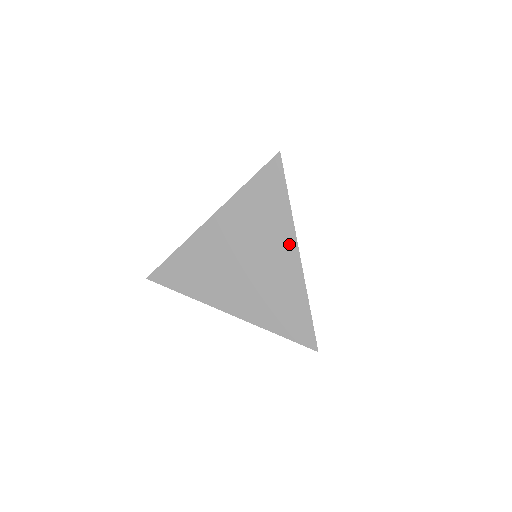
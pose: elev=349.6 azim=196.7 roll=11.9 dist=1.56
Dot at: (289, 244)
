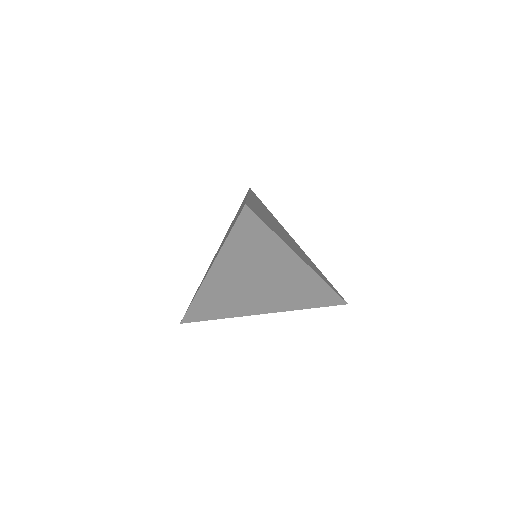
Dot at: (291, 259)
